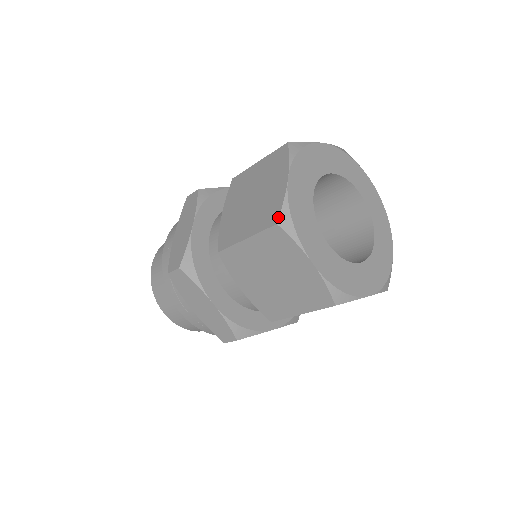
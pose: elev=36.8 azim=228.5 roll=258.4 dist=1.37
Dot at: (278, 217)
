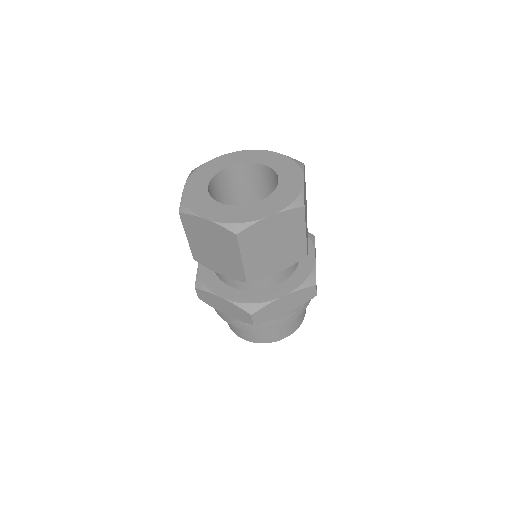
Dot at: (179, 209)
